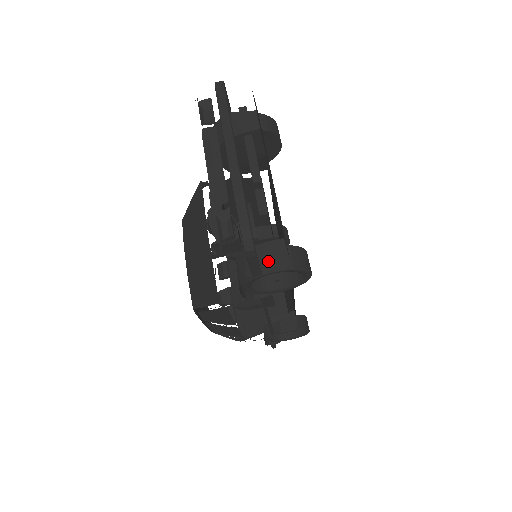
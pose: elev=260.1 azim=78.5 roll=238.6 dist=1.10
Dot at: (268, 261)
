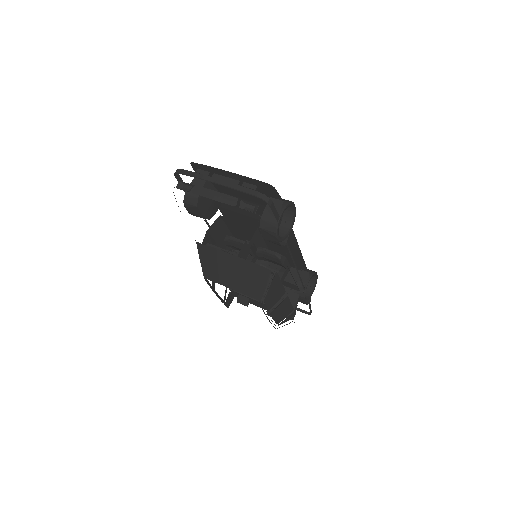
Dot at: occluded
